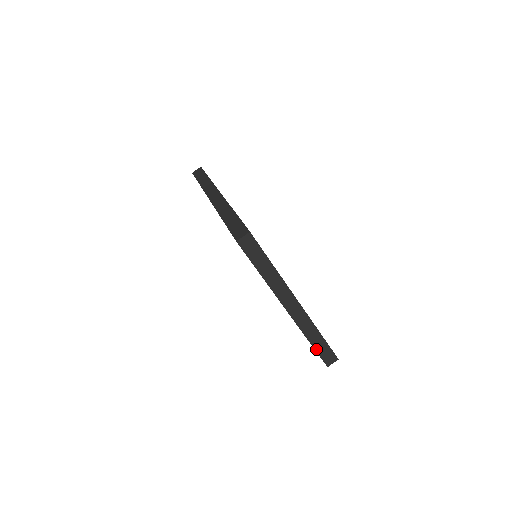
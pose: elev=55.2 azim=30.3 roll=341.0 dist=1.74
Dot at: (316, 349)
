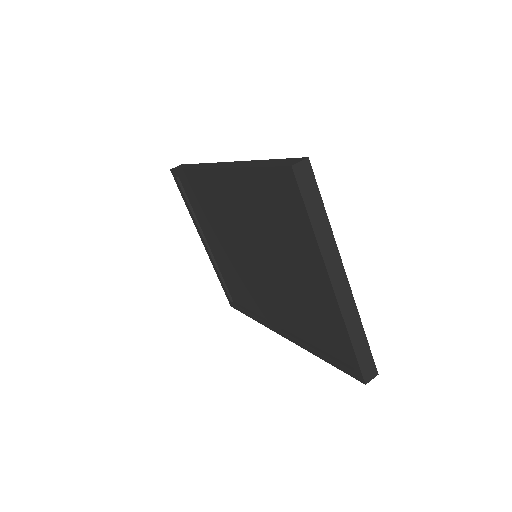
Dot at: (356, 354)
